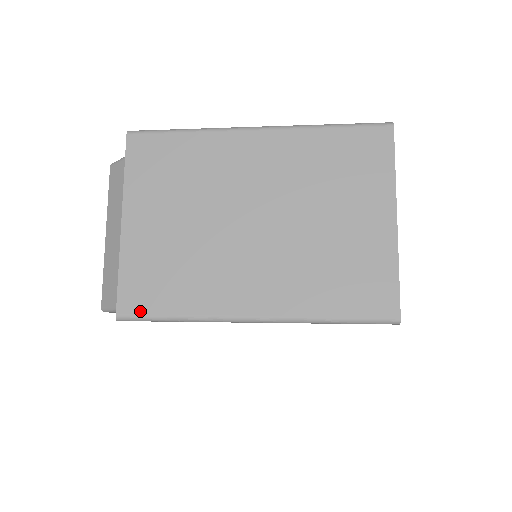
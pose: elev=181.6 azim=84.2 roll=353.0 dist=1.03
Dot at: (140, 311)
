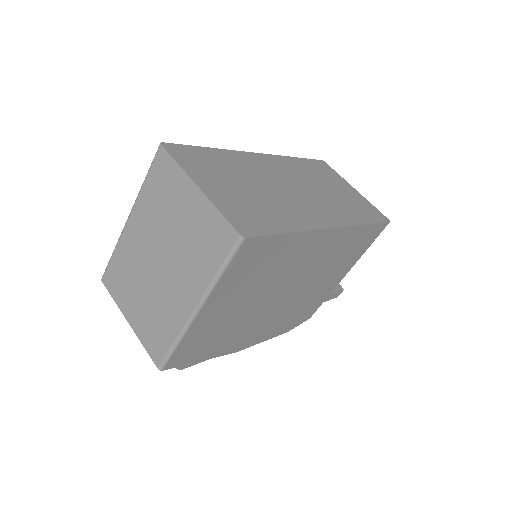
Dot at: (162, 357)
